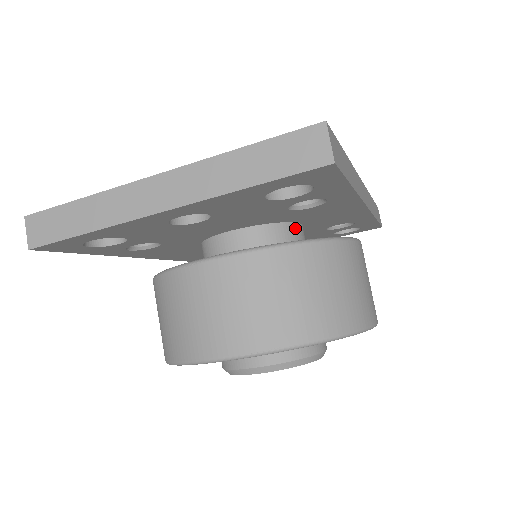
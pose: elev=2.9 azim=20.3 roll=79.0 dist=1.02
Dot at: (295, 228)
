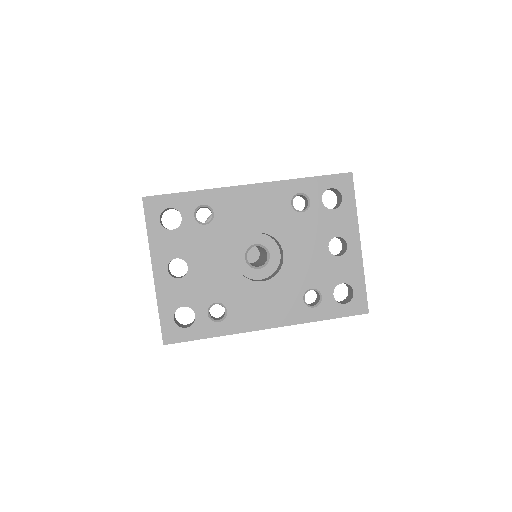
Dot at: occluded
